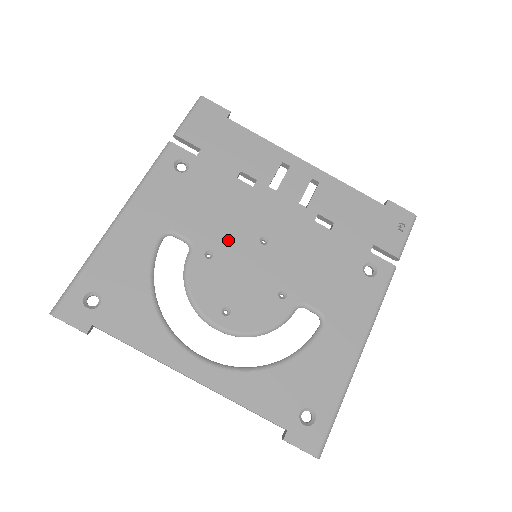
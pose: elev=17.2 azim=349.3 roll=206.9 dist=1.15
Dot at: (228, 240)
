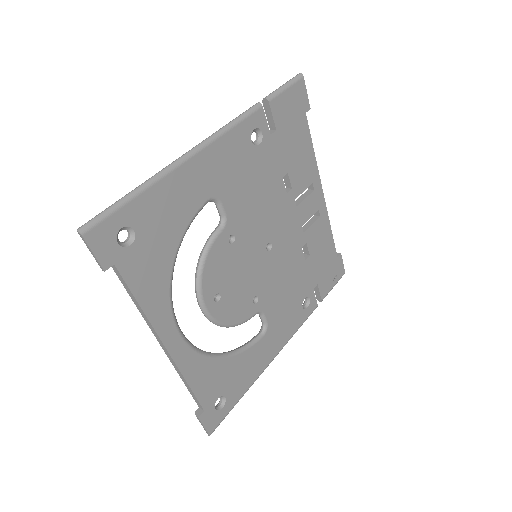
Dot at: (250, 233)
